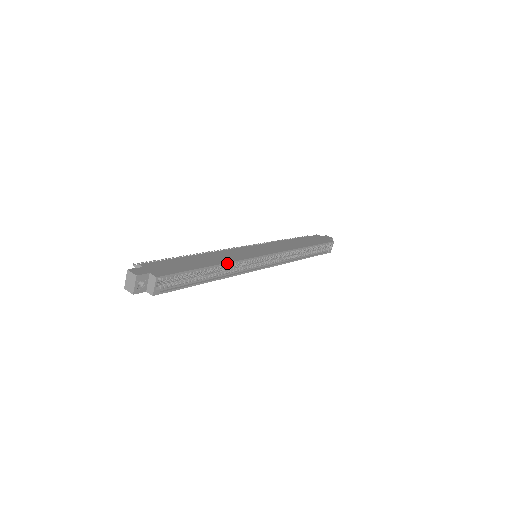
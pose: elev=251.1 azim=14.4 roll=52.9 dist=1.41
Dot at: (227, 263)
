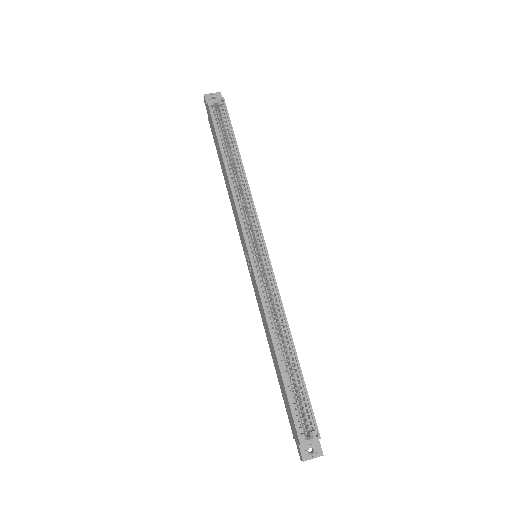
Dot at: (246, 178)
